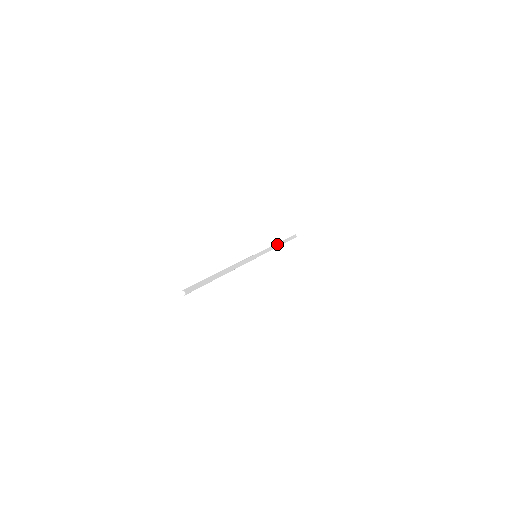
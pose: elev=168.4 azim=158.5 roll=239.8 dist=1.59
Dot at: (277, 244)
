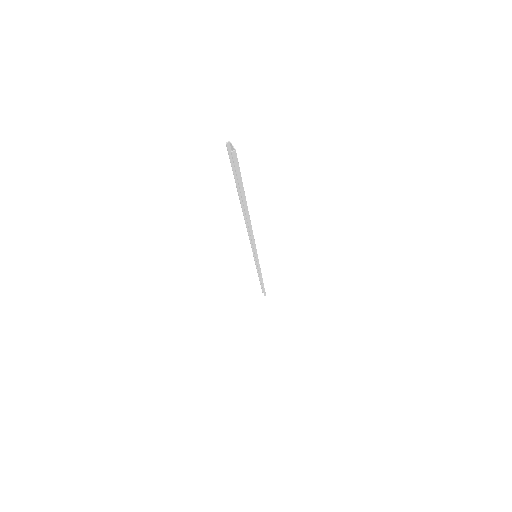
Dot at: occluded
